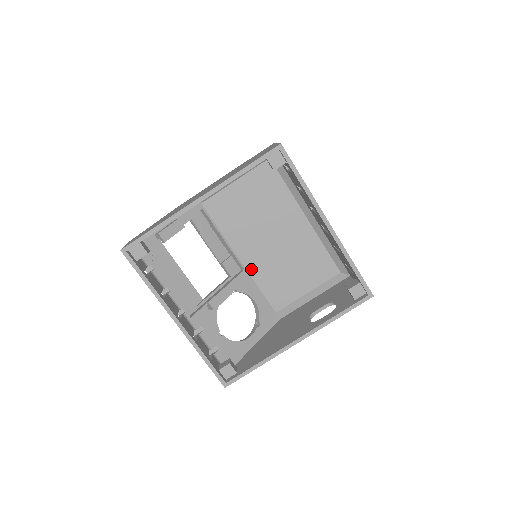
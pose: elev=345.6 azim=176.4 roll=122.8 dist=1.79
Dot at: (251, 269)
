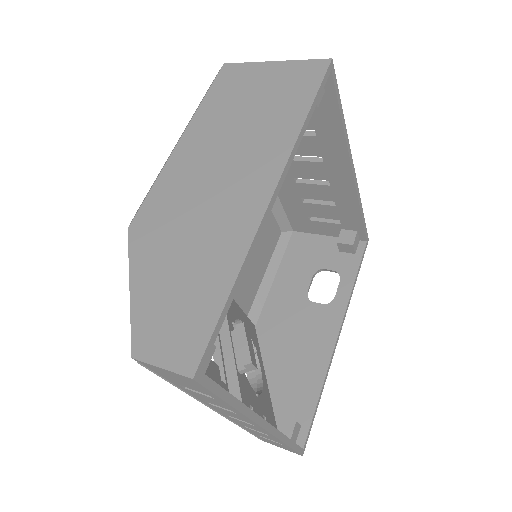
Dot at: occluded
